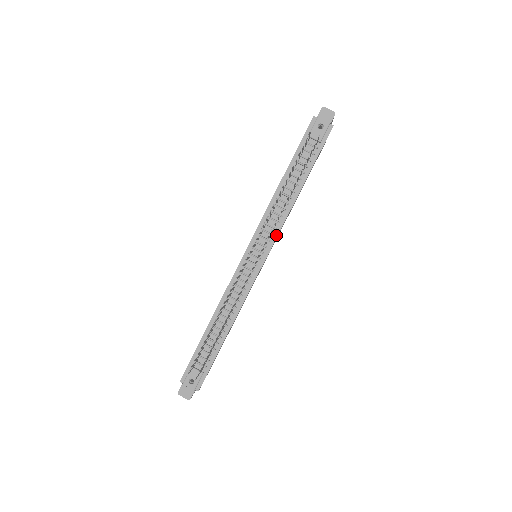
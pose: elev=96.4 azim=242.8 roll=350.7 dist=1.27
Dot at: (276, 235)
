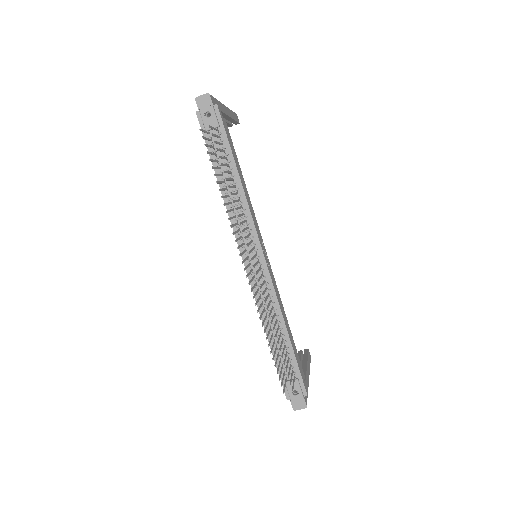
Dot at: (254, 228)
